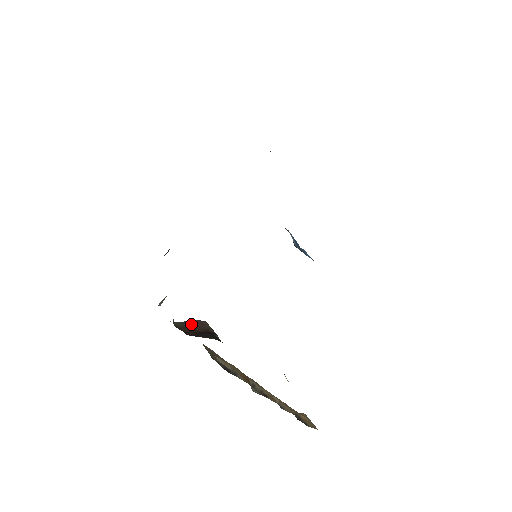
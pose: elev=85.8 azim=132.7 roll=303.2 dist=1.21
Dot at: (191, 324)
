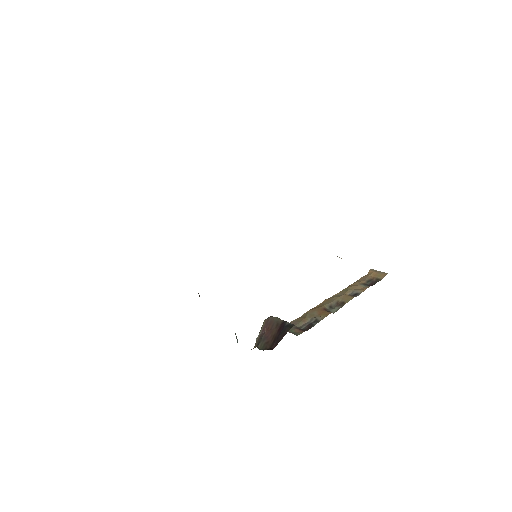
Dot at: (266, 333)
